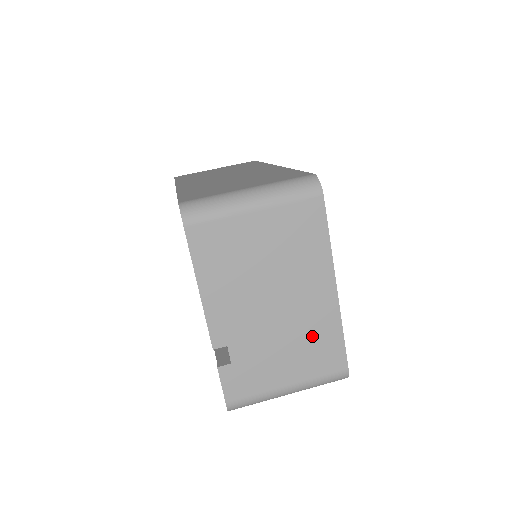
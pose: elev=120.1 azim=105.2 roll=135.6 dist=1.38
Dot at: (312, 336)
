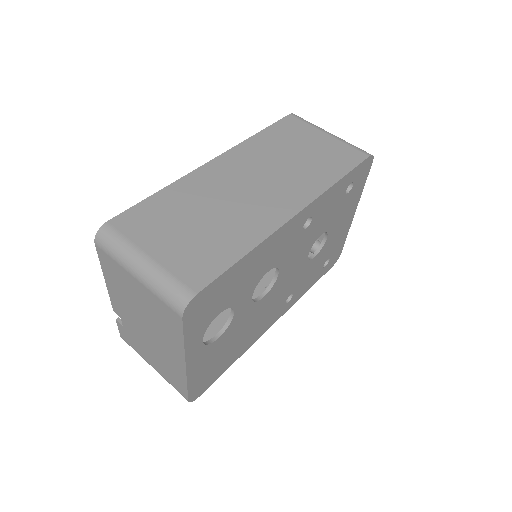
Dot at: (168, 366)
